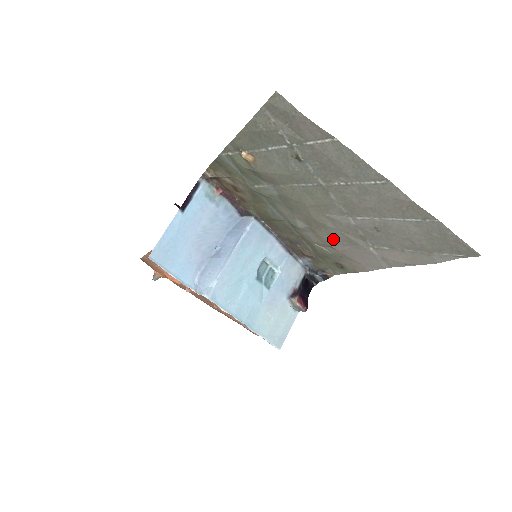
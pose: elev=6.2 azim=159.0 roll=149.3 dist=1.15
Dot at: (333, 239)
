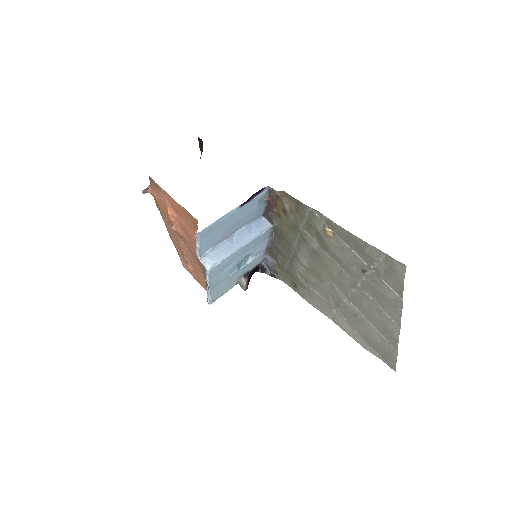
Dot at: (316, 285)
